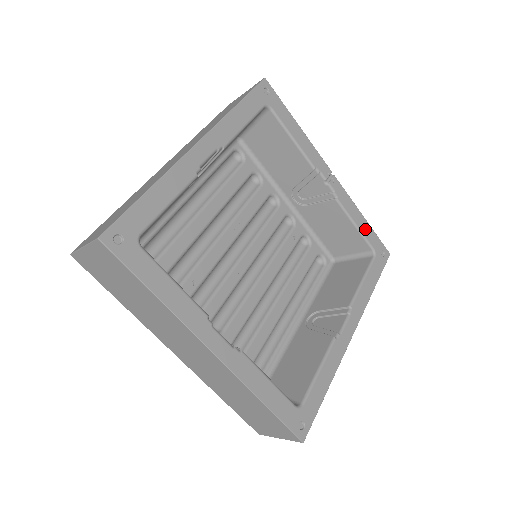
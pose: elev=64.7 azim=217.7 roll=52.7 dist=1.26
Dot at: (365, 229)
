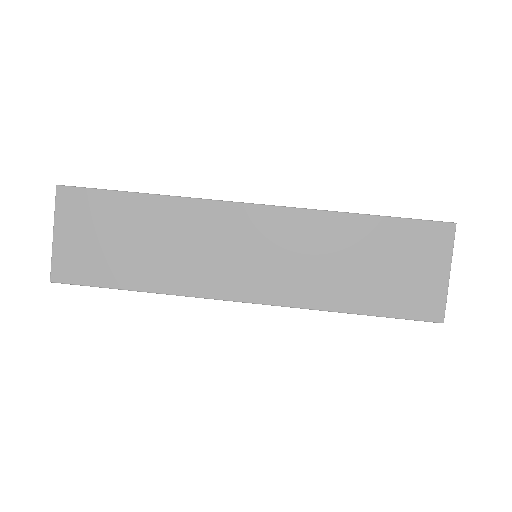
Dot at: occluded
